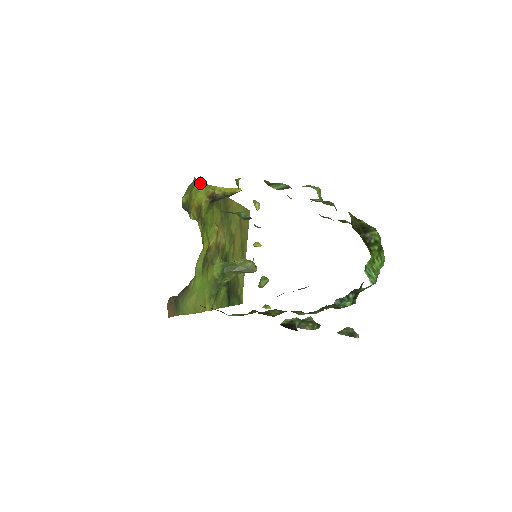
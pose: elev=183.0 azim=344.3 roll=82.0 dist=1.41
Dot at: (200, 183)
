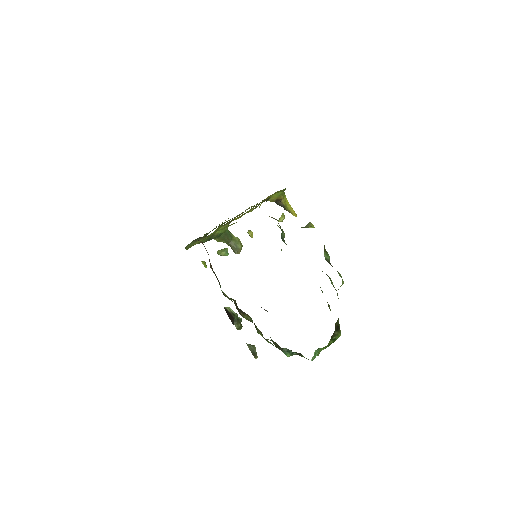
Dot at: (285, 189)
